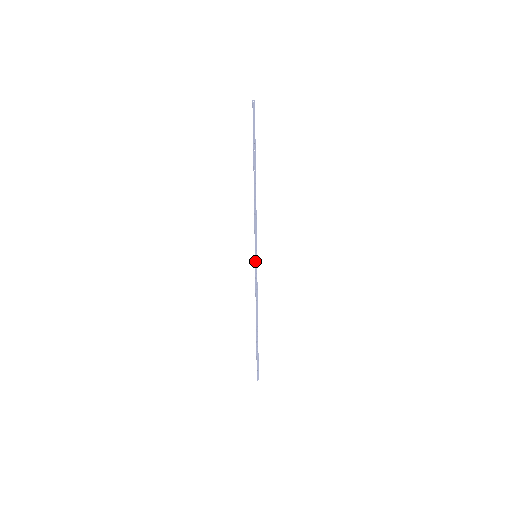
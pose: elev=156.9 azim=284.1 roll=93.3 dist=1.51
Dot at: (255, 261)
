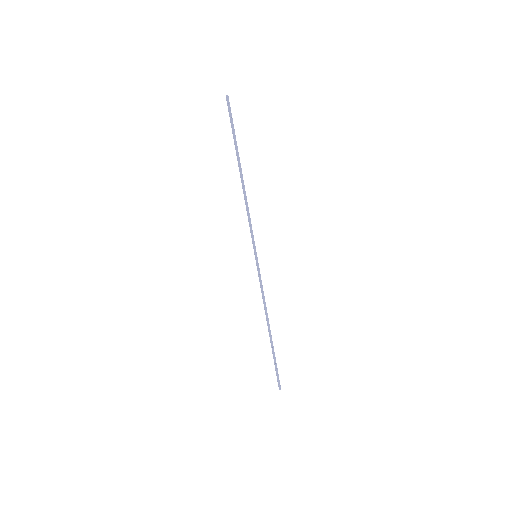
Dot at: (256, 261)
